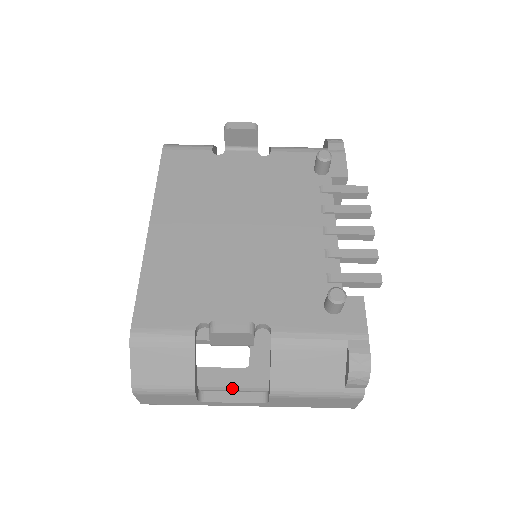
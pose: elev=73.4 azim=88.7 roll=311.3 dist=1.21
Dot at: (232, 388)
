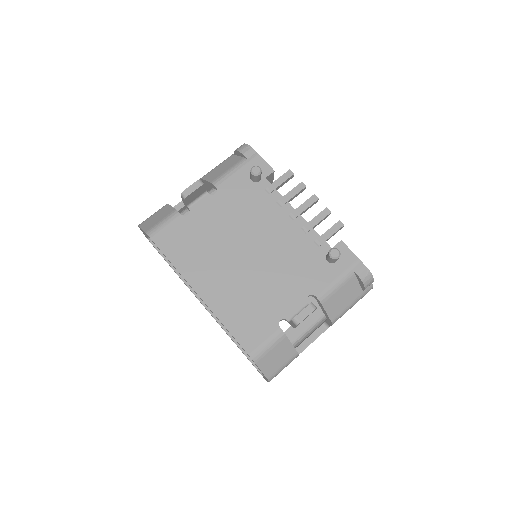
Dot at: (302, 335)
